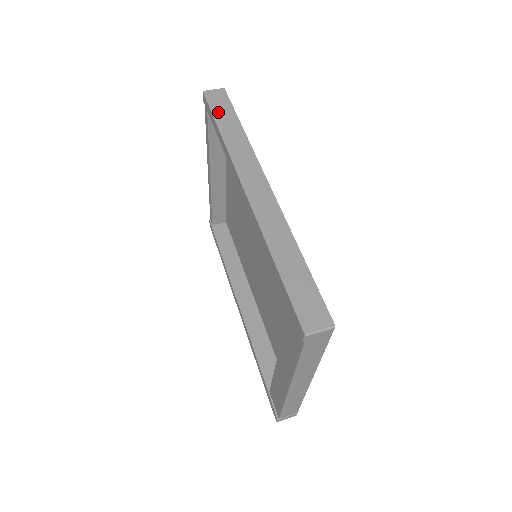
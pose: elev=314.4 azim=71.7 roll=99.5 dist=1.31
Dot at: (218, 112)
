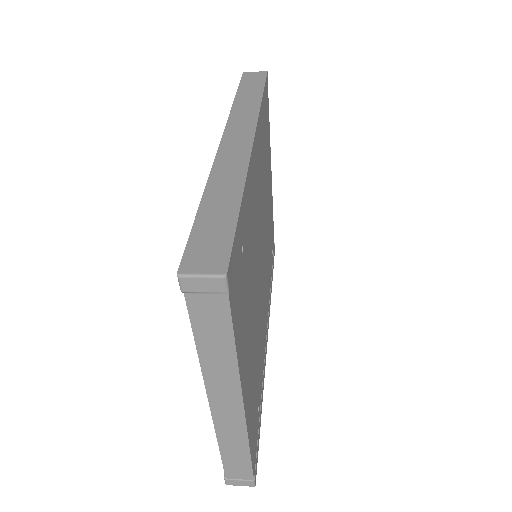
Dot at: (246, 85)
